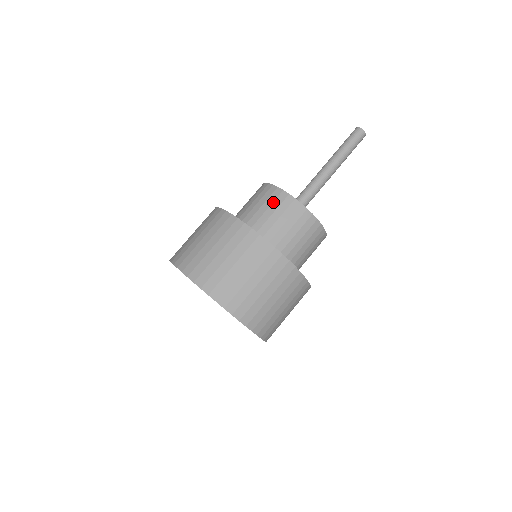
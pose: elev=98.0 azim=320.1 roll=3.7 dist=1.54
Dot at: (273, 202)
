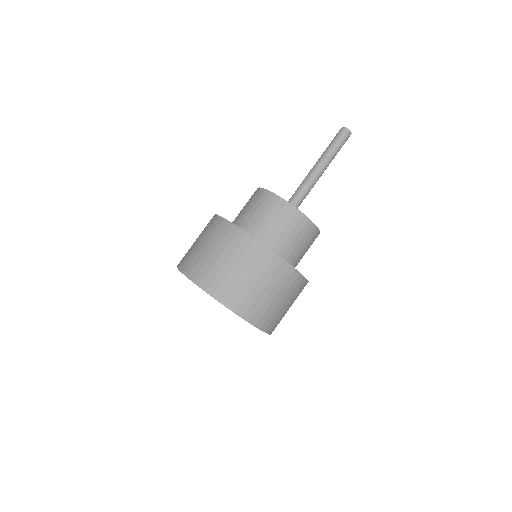
Dot at: (290, 222)
